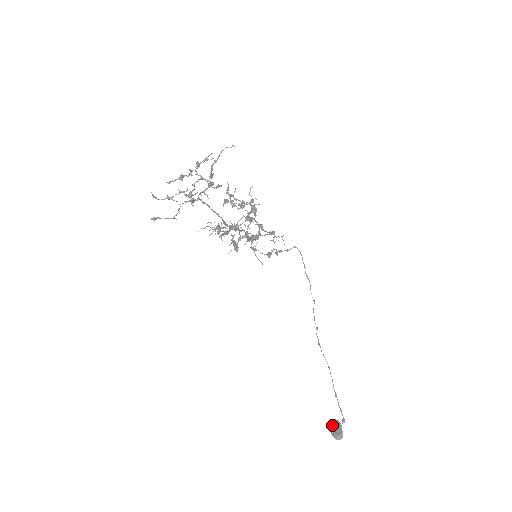
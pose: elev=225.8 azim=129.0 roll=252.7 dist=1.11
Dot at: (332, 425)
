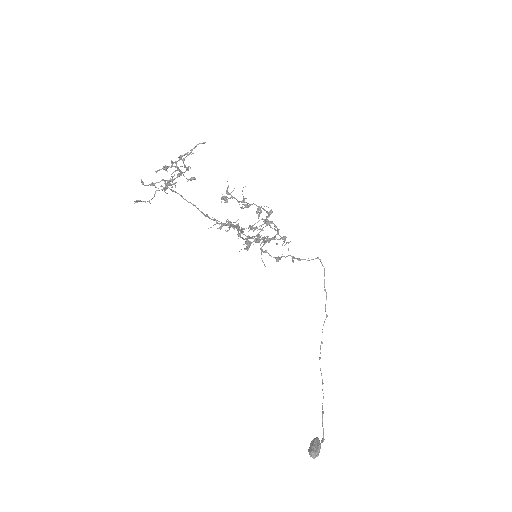
Dot at: (311, 442)
